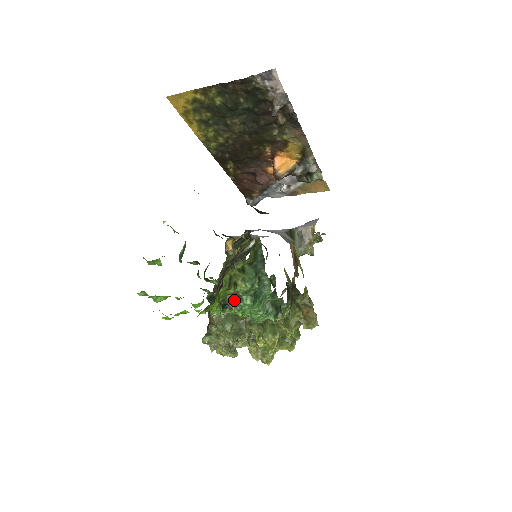
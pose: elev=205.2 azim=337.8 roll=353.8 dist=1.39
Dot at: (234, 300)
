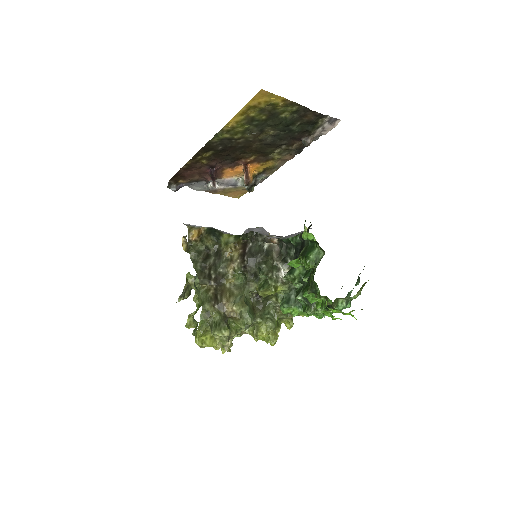
Dot at: (339, 303)
